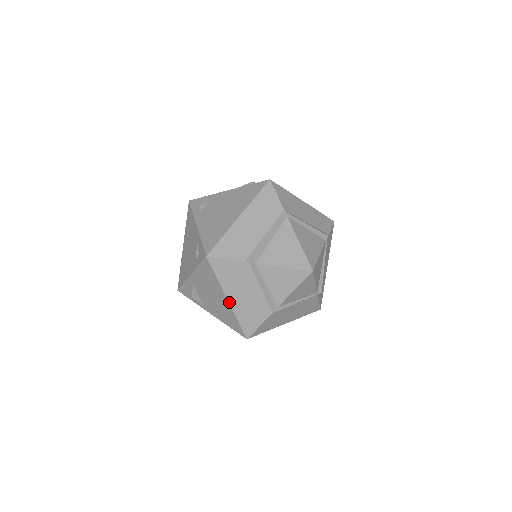
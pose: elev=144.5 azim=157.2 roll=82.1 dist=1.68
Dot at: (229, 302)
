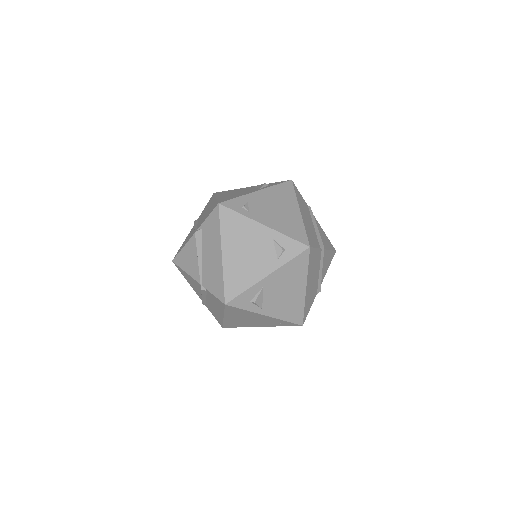
Dot at: (306, 291)
